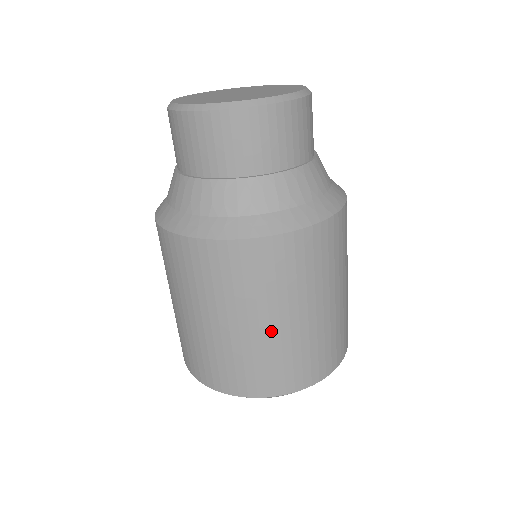
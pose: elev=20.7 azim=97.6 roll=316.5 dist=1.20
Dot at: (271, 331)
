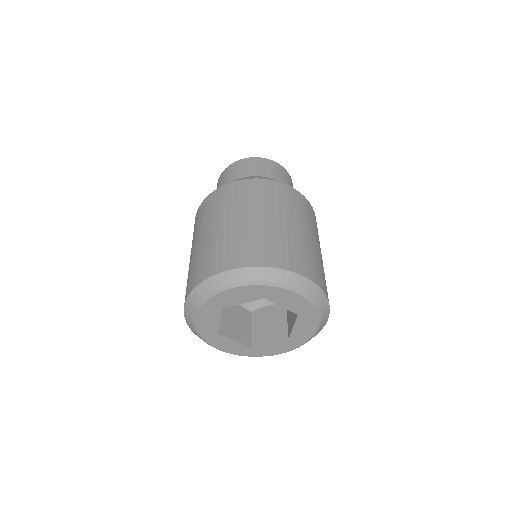
Dot at: (244, 223)
